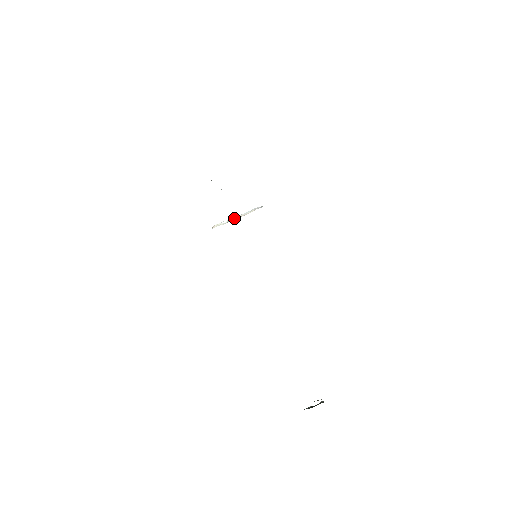
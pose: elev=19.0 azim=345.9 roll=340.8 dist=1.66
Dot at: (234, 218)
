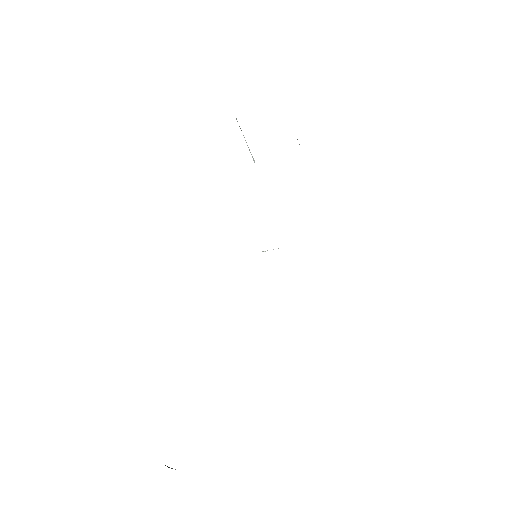
Dot at: occluded
